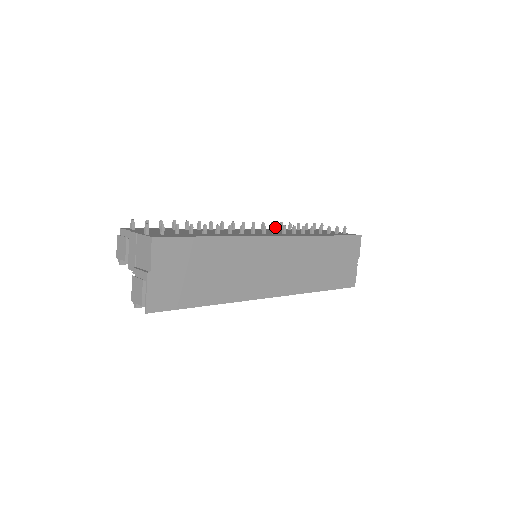
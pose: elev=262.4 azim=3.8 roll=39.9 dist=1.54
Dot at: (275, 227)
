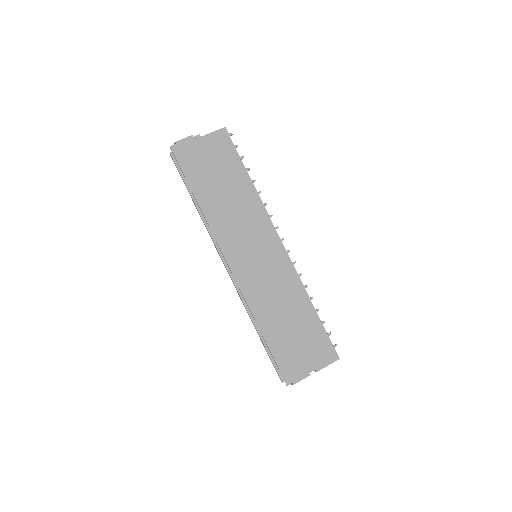
Dot at: (289, 251)
